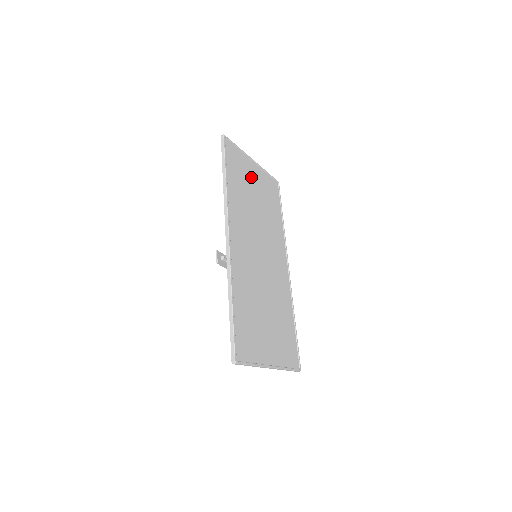
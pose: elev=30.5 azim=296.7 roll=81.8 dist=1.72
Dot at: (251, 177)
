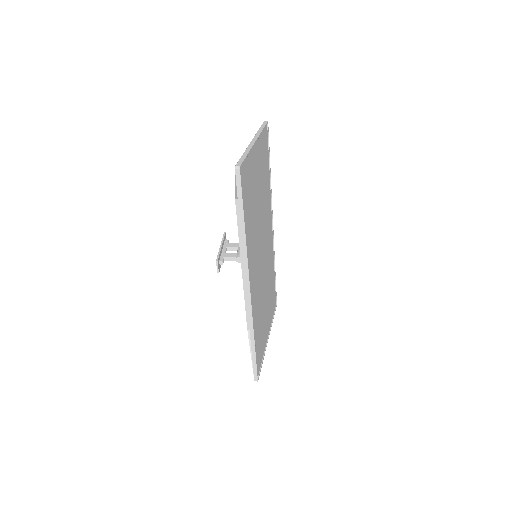
Dot at: (255, 173)
